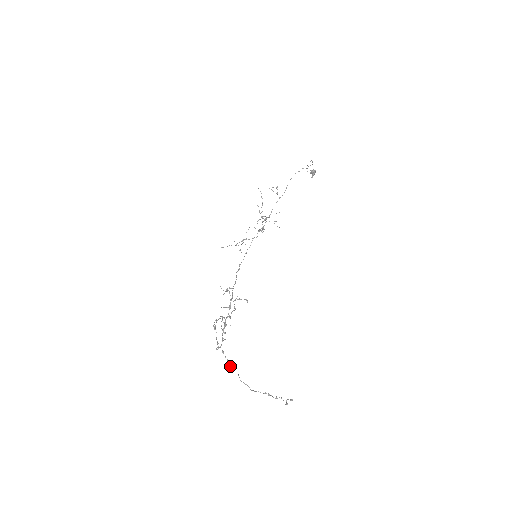
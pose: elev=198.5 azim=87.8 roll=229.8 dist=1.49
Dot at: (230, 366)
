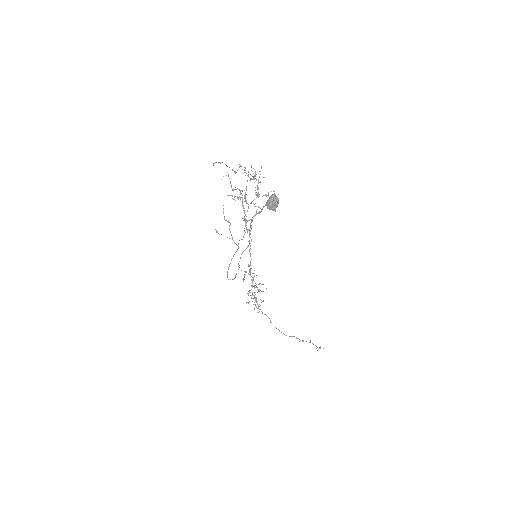
Dot at: occluded
